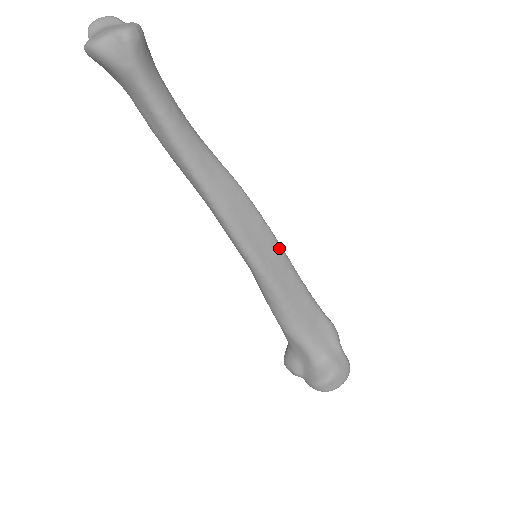
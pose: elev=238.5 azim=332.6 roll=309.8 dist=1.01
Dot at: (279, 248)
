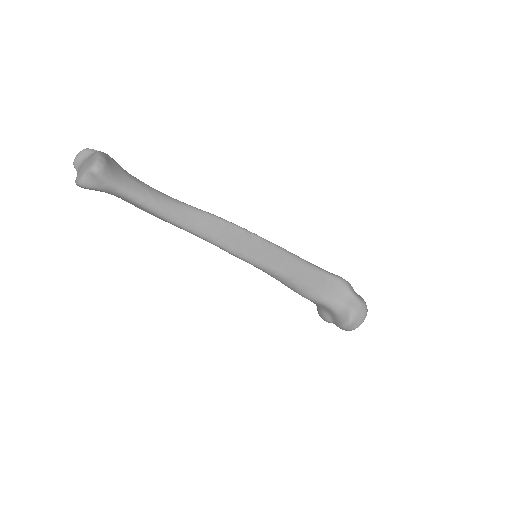
Dot at: (270, 245)
